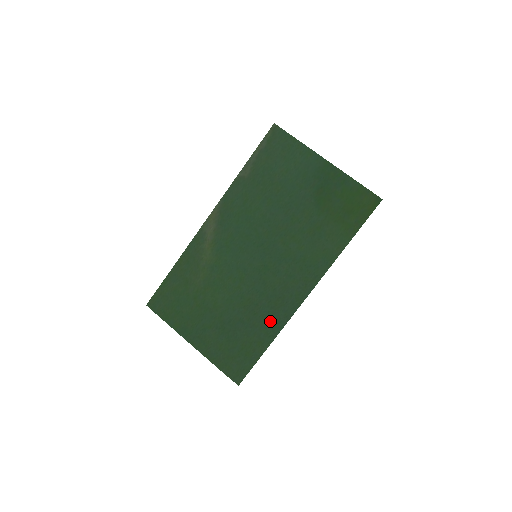
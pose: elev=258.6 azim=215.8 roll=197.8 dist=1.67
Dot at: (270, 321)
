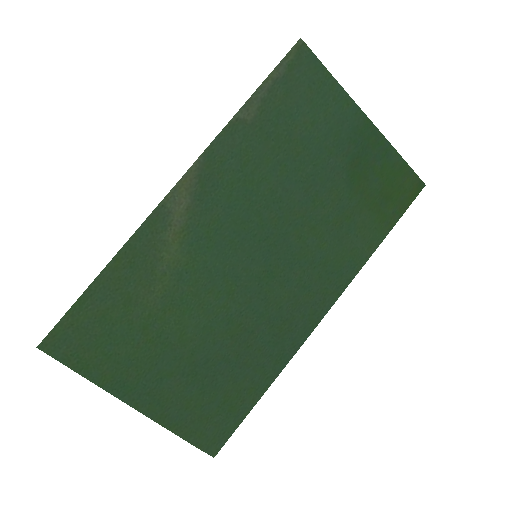
Dot at: (270, 355)
